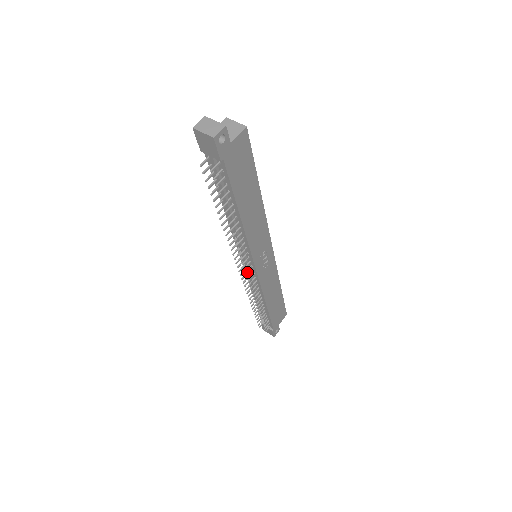
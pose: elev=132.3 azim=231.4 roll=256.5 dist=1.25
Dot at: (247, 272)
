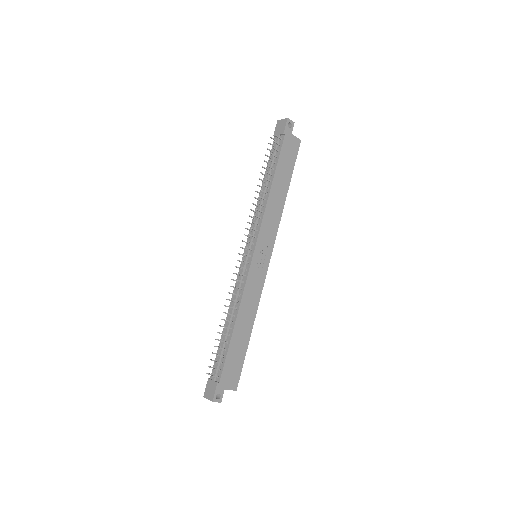
Dot at: (243, 262)
